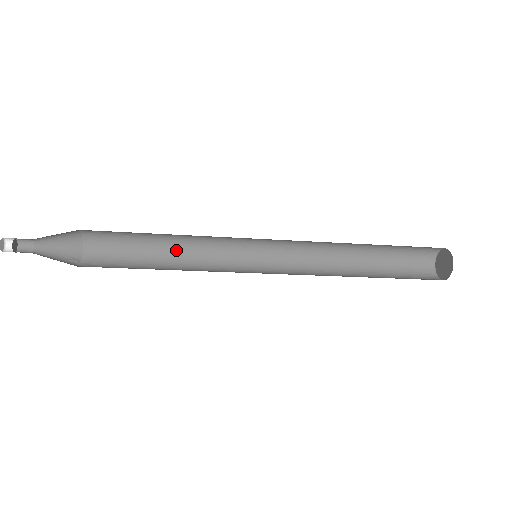
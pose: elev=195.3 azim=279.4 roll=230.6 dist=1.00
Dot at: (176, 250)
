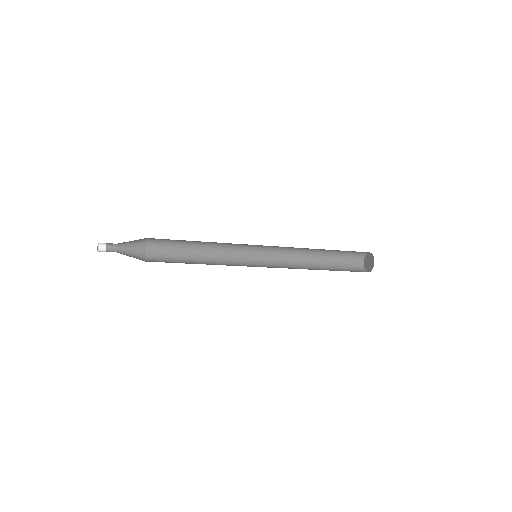
Dot at: (206, 244)
